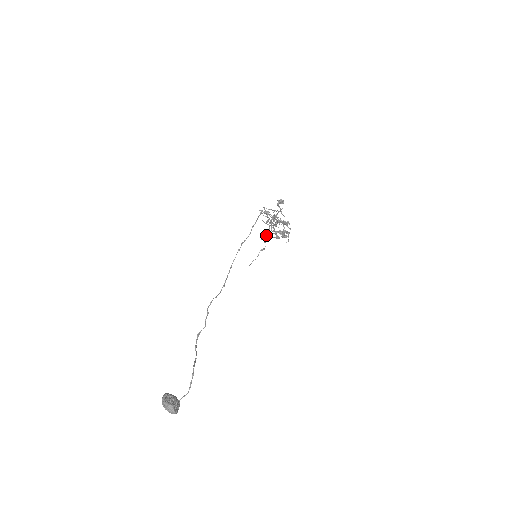
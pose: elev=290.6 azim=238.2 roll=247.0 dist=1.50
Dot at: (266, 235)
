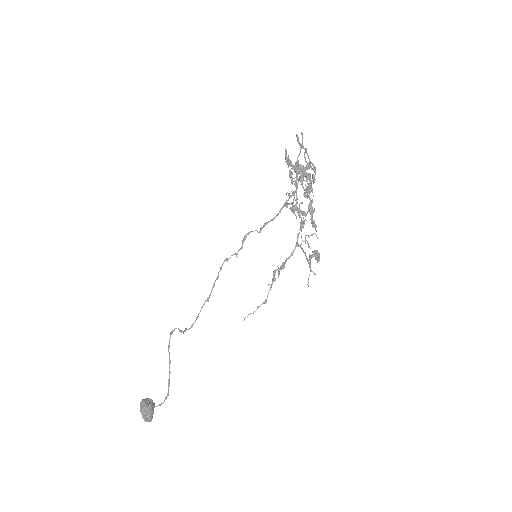
Dot at: occluded
